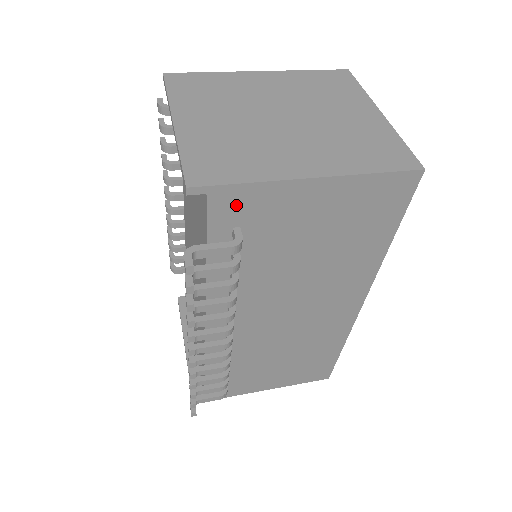
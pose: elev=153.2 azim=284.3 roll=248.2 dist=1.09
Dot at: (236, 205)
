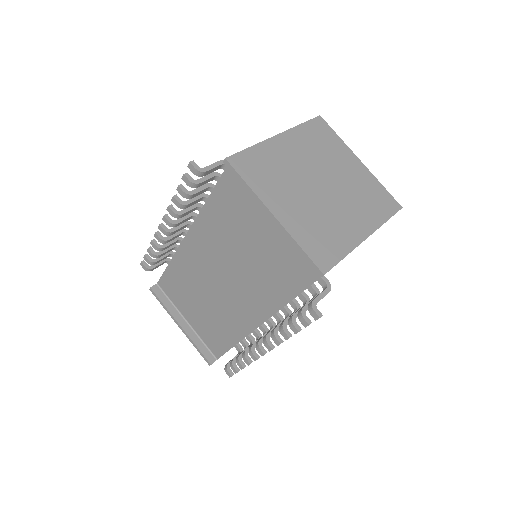
Dot at: occluded
